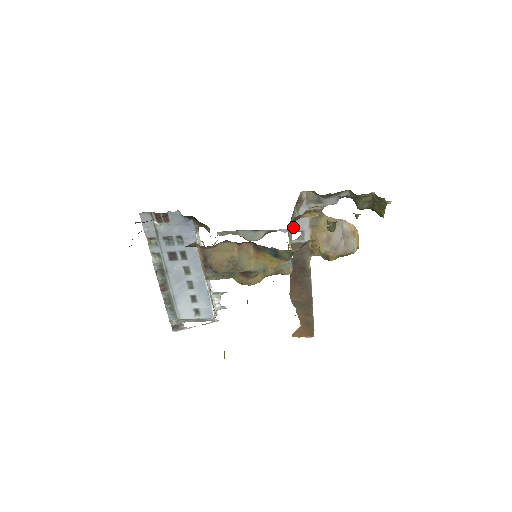
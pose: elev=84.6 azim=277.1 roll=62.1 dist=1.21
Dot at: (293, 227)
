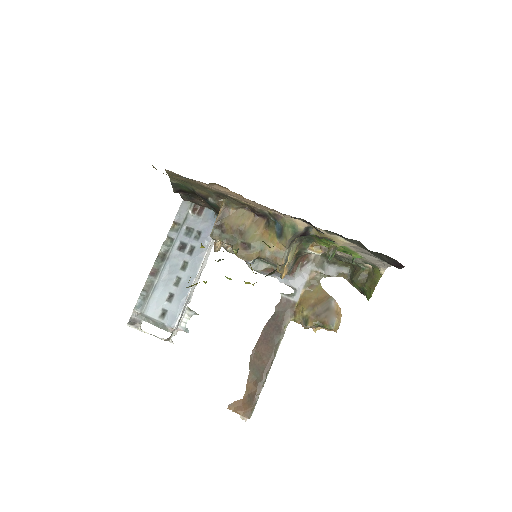
Dot at: (291, 279)
